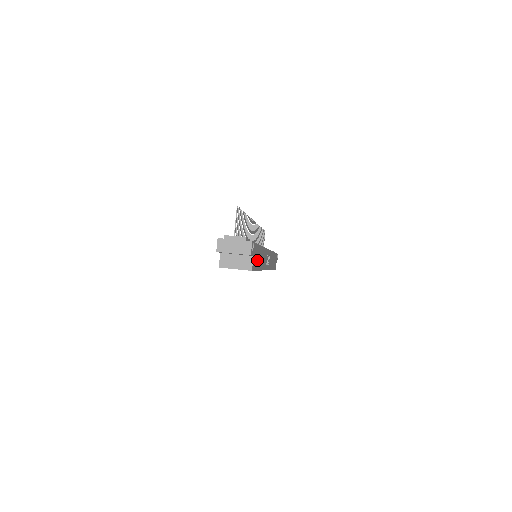
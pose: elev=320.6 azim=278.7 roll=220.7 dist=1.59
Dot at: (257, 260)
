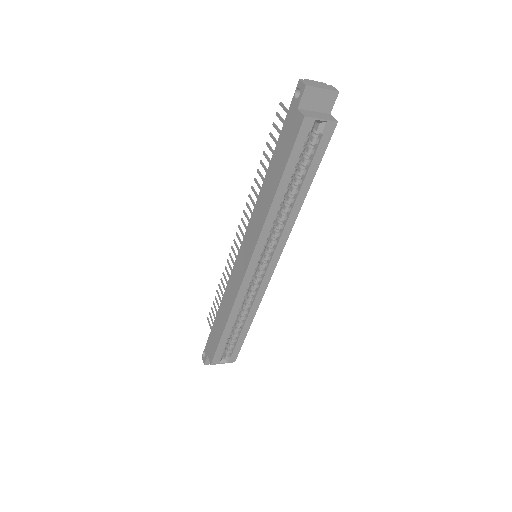
Dot at: occluded
